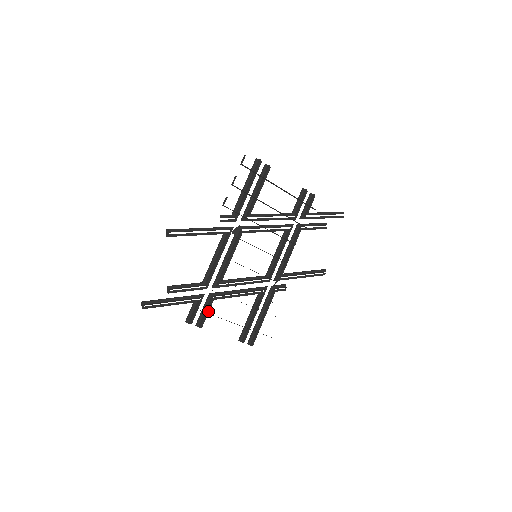
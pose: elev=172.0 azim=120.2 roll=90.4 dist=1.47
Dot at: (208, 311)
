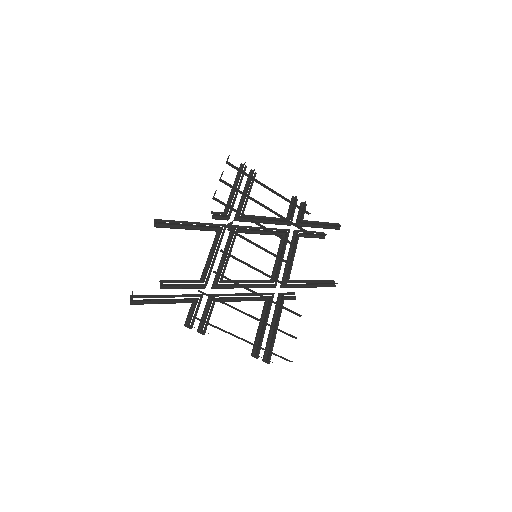
Dot at: (210, 314)
